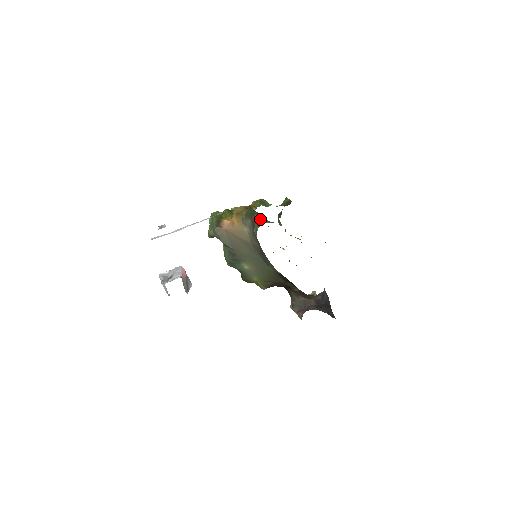
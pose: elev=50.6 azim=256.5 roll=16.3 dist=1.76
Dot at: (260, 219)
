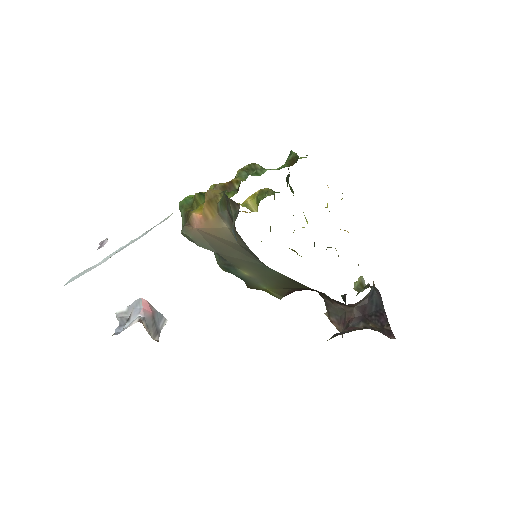
Dot at: (237, 212)
